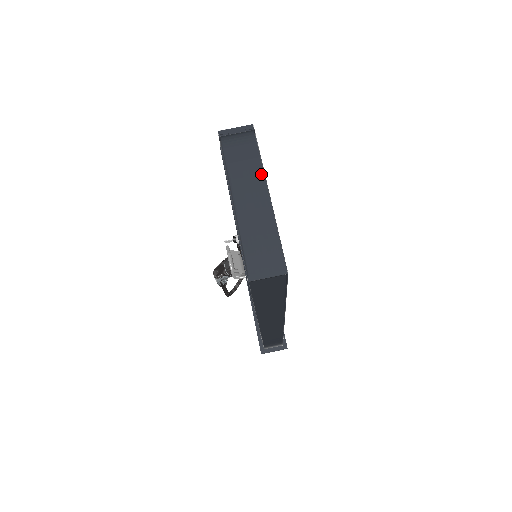
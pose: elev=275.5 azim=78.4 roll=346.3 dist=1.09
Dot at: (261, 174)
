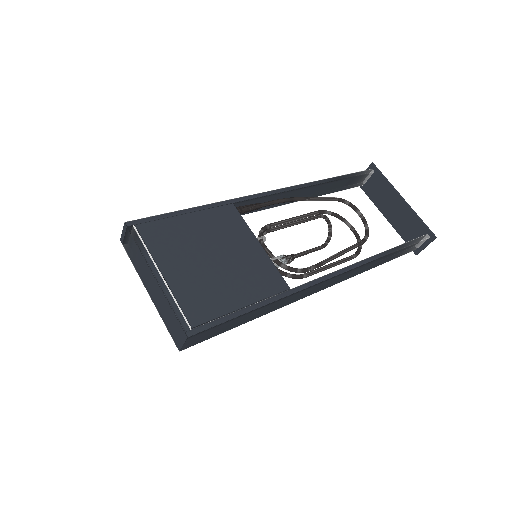
Dot at: (145, 262)
